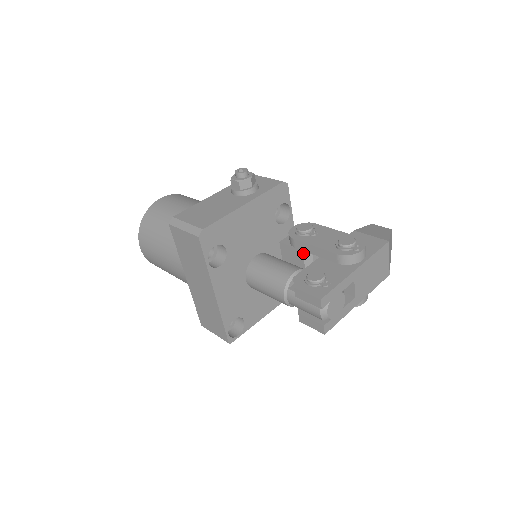
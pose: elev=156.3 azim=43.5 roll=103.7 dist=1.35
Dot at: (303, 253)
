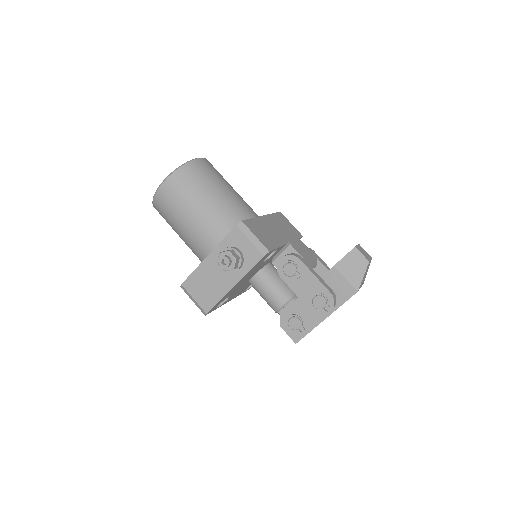
Dot at: occluded
